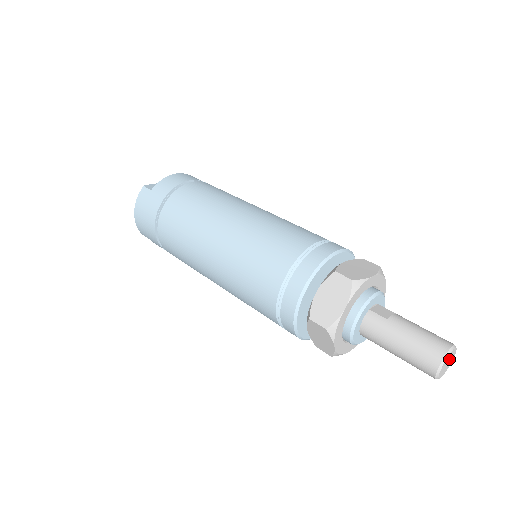
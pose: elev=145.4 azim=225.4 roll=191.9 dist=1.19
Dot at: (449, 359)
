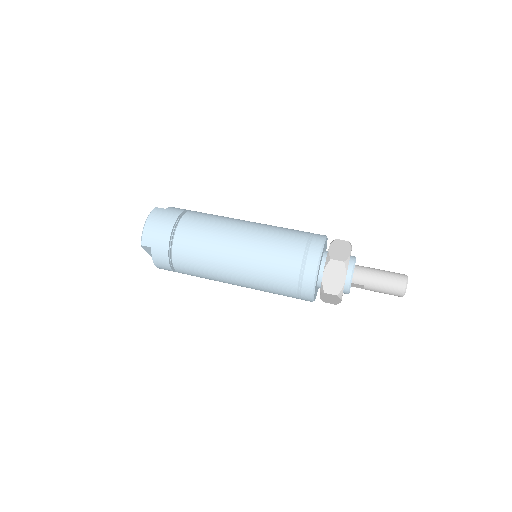
Dot at: occluded
